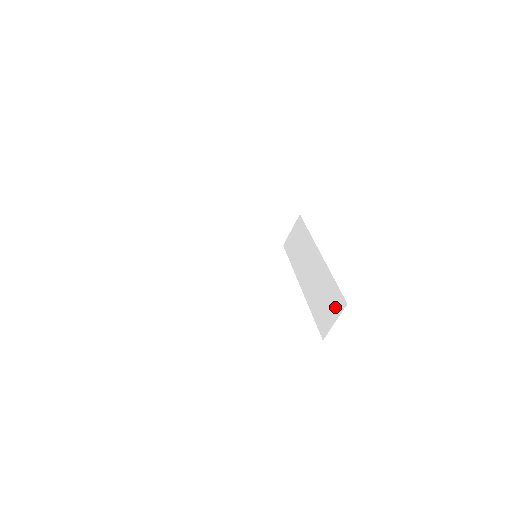
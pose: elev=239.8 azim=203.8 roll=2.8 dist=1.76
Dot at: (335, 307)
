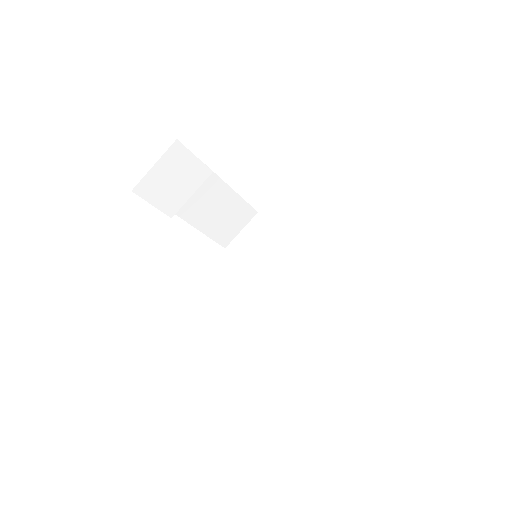
Dot at: (360, 334)
